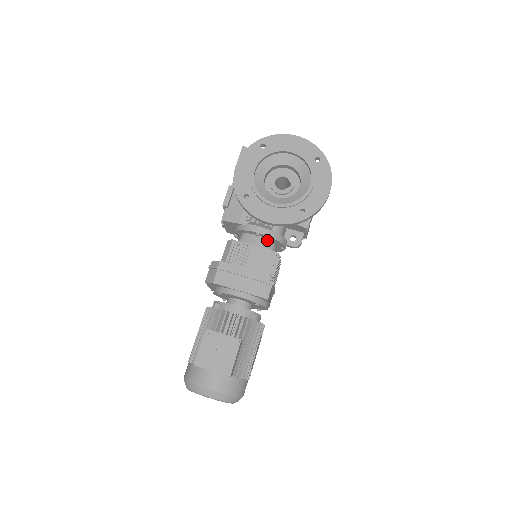
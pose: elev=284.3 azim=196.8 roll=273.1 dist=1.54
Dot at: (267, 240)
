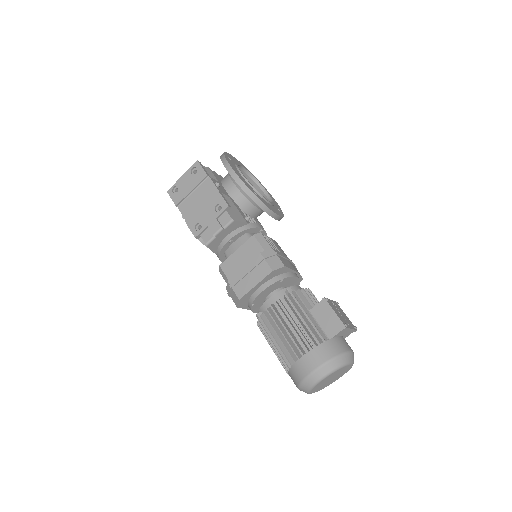
Dot at: occluded
